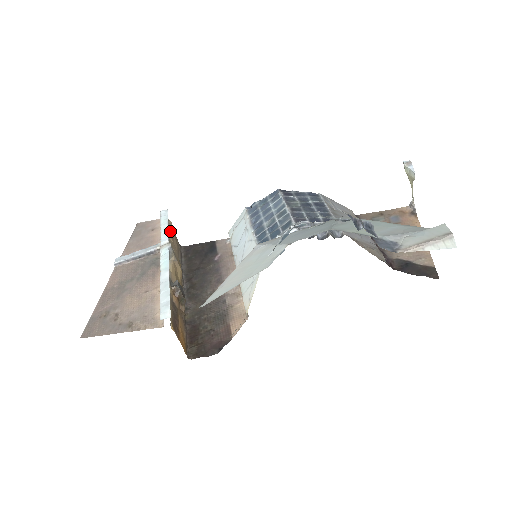
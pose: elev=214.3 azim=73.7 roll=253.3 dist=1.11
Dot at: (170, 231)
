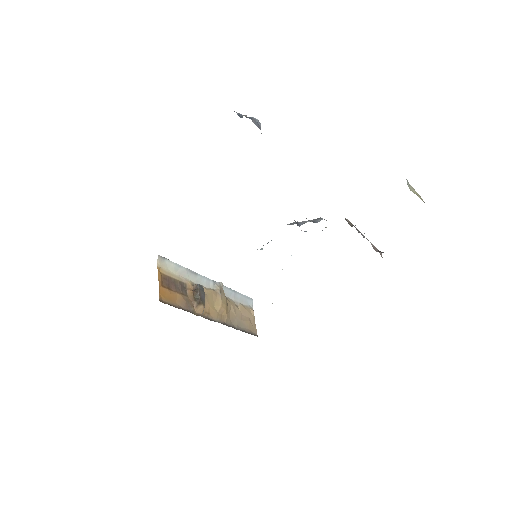
Dot at: (244, 307)
